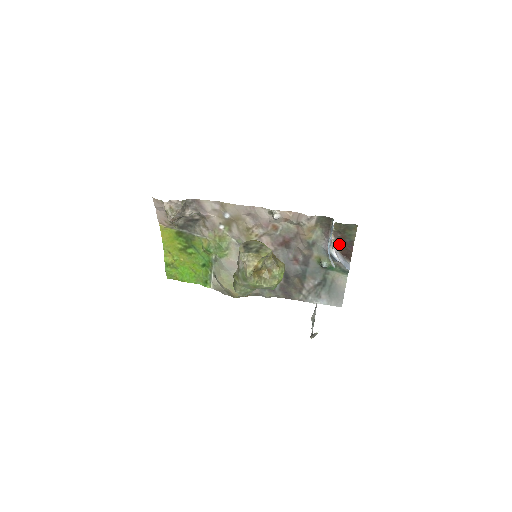
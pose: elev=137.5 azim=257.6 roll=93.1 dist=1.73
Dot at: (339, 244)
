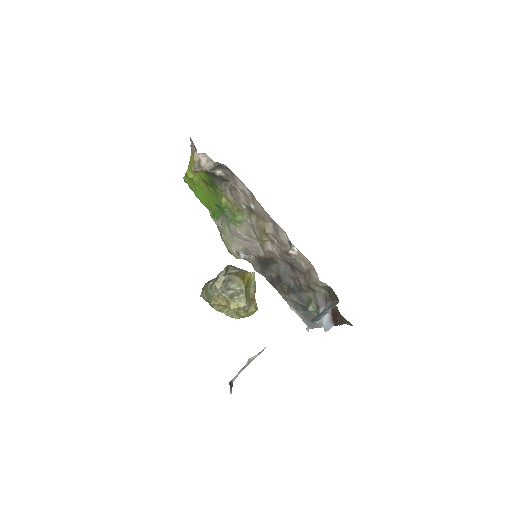
Dot at: (334, 311)
